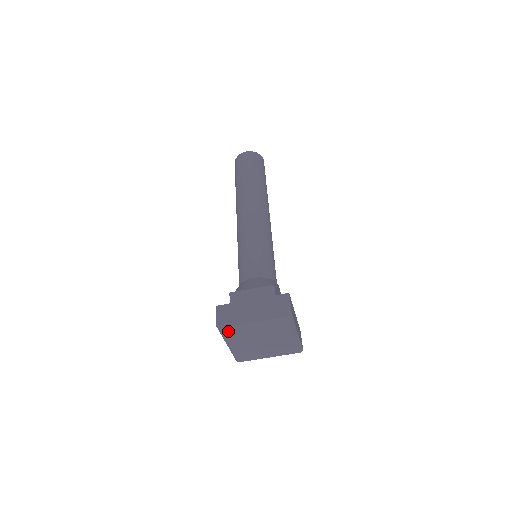
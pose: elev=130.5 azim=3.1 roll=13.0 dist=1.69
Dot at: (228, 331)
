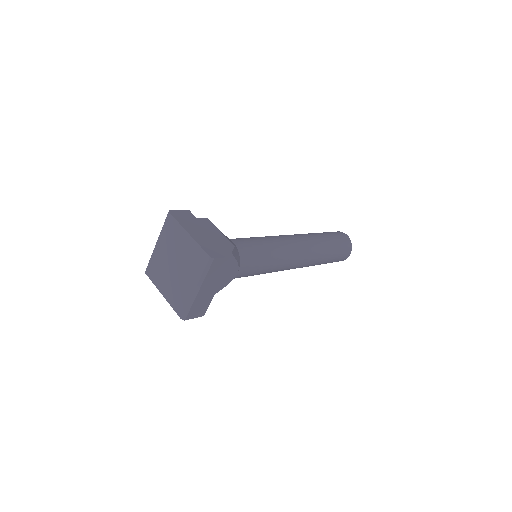
Dot at: (170, 223)
